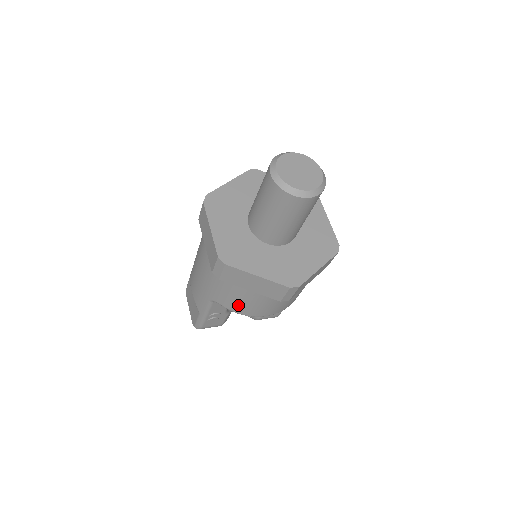
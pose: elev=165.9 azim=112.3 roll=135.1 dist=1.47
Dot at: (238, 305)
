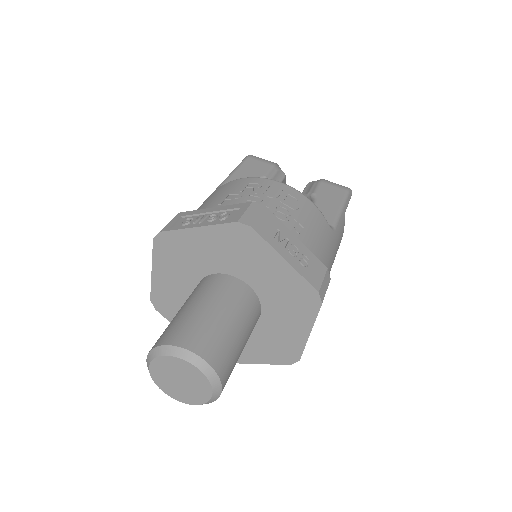
Dot at: occluded
